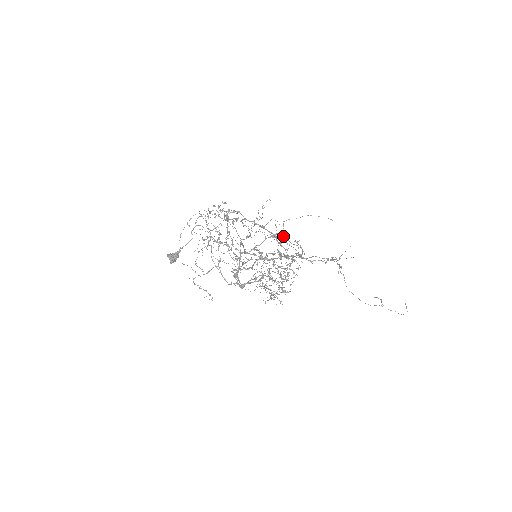
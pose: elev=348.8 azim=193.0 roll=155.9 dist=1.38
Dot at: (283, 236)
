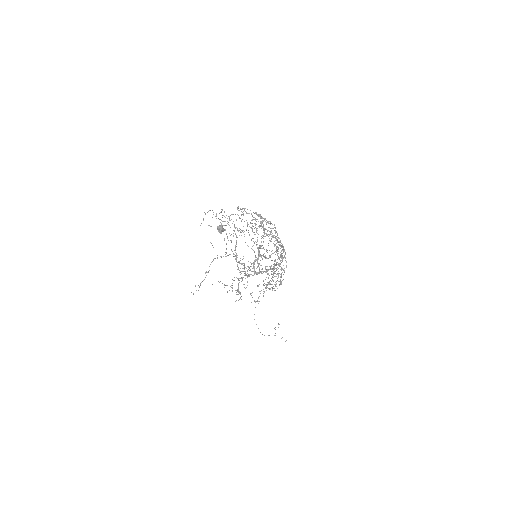
Dot at: occluded
